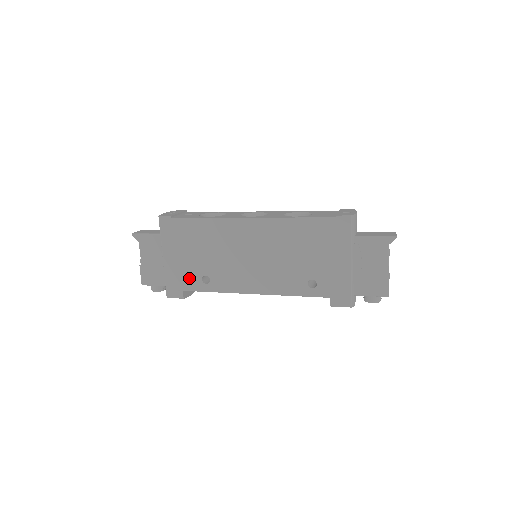
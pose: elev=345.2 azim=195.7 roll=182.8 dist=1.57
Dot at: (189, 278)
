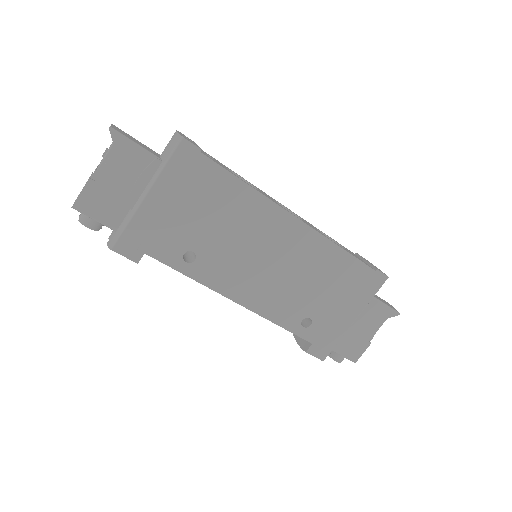
Dot at: (167, 242)
